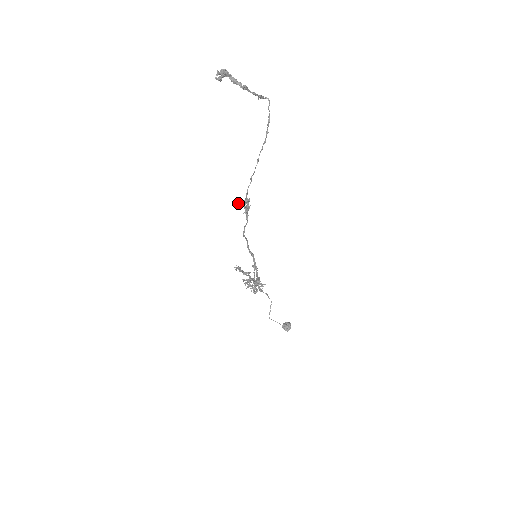
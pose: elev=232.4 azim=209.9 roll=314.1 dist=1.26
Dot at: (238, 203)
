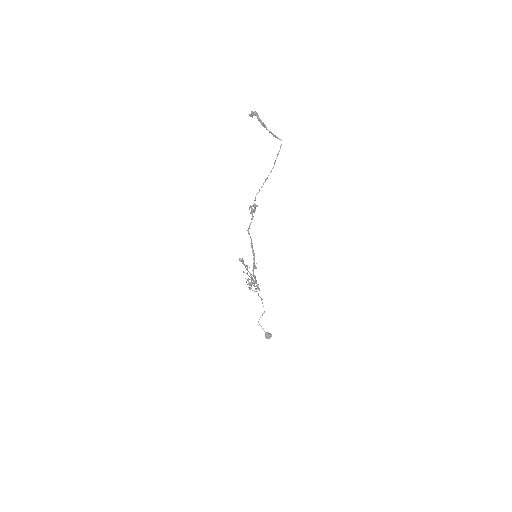
Dot at: (250, 205)
